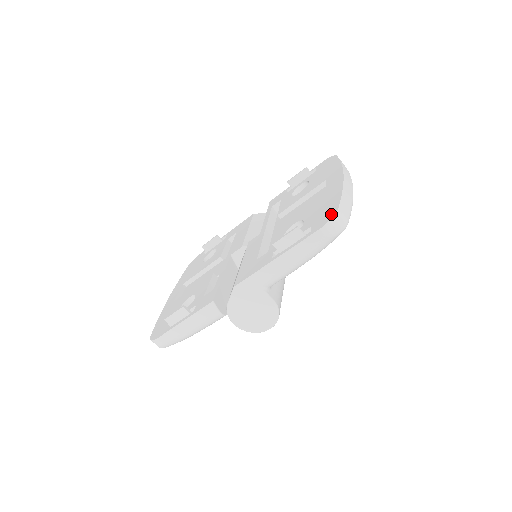
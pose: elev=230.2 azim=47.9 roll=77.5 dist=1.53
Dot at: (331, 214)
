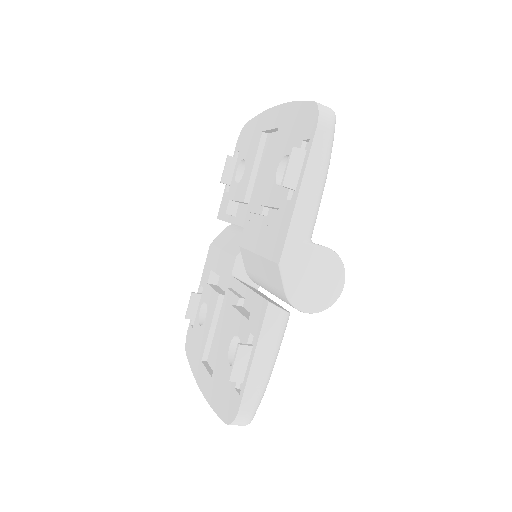
Dot at: (312, 110)
